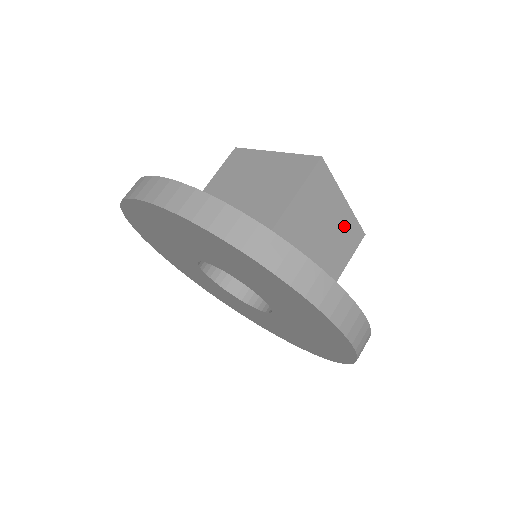
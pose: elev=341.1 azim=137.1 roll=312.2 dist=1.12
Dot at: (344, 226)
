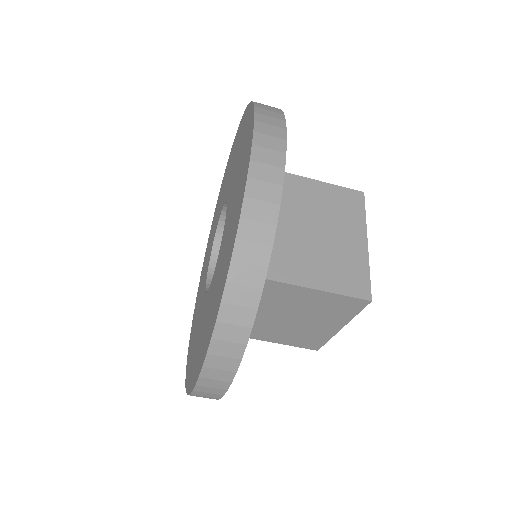
Dot at: (350, 258)
